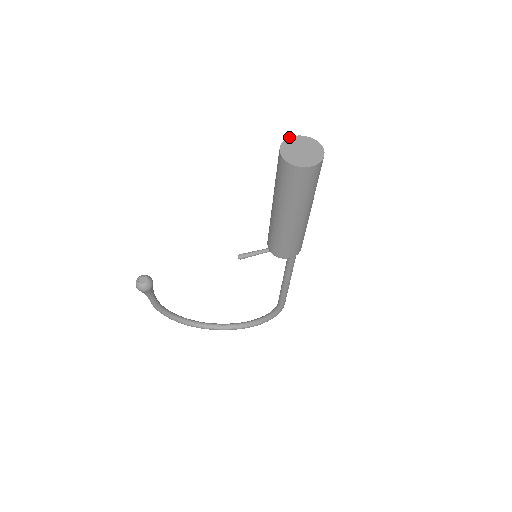
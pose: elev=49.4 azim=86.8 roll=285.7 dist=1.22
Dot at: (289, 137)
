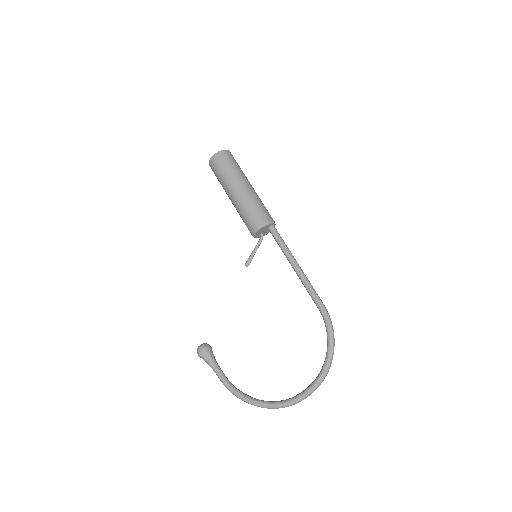
Dot at: occluded
